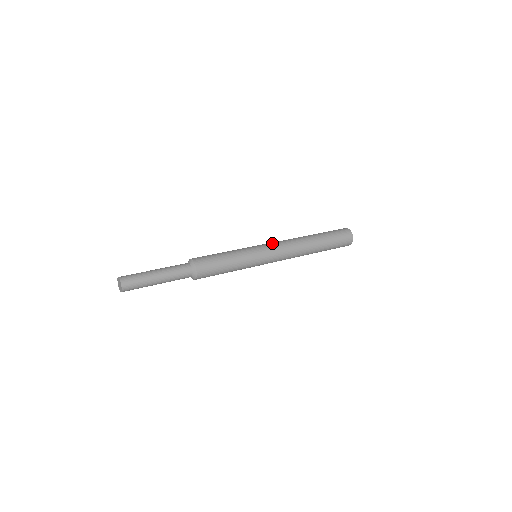
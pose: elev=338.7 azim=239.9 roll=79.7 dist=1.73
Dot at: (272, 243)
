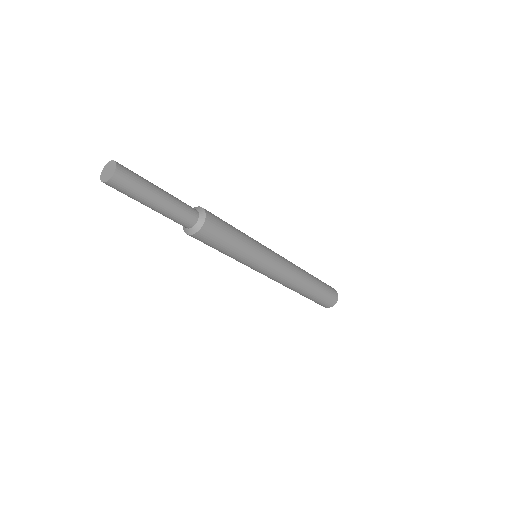
Dot at: occluded
